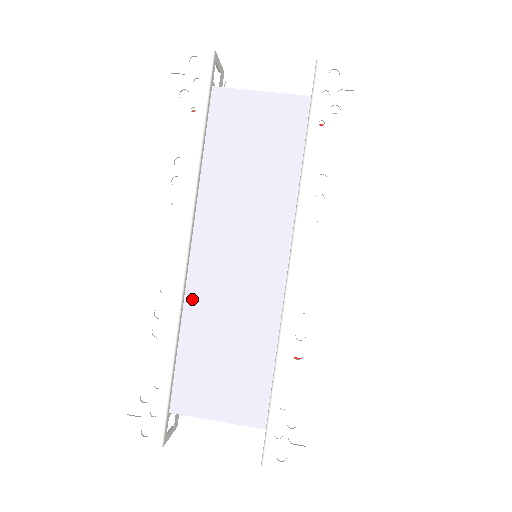
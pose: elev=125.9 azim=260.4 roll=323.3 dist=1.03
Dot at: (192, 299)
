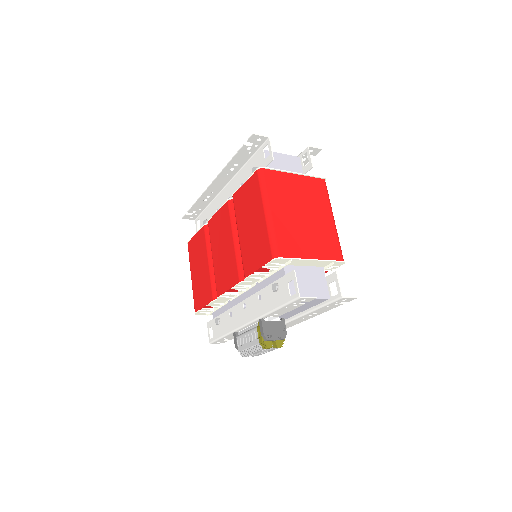
Dot at: occluded
